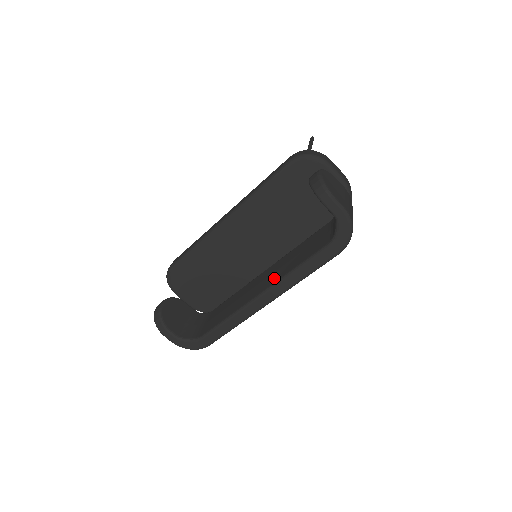
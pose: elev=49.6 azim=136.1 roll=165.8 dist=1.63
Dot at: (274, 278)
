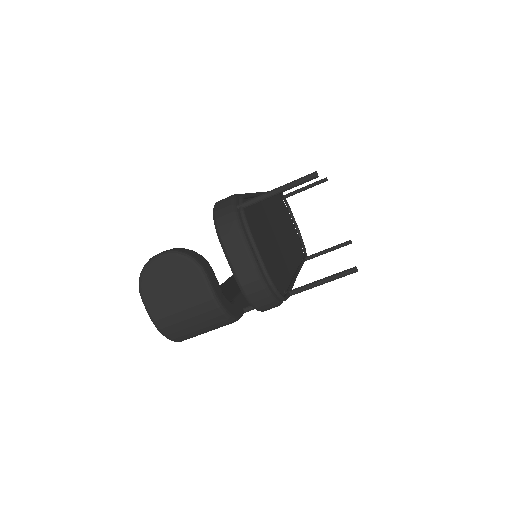
Dot at: occluded
